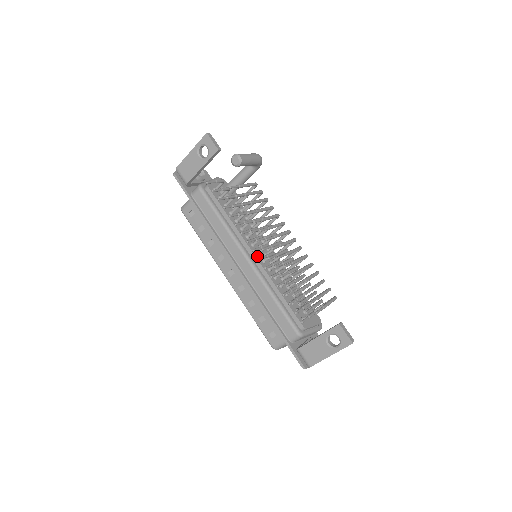
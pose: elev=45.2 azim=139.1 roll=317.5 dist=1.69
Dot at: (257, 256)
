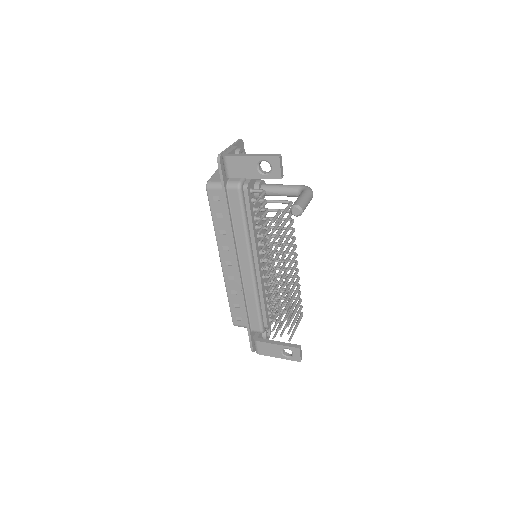
Dot at: (260, 265)
